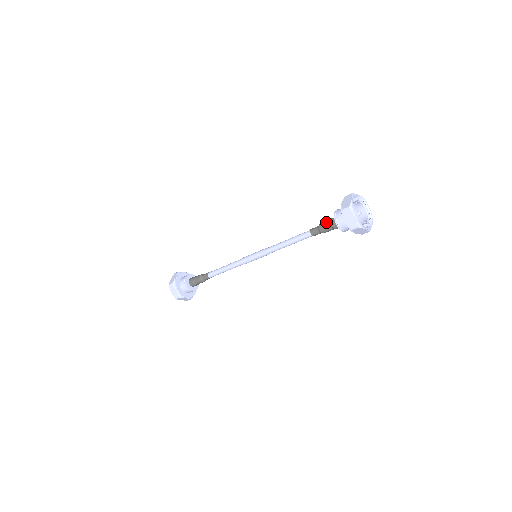
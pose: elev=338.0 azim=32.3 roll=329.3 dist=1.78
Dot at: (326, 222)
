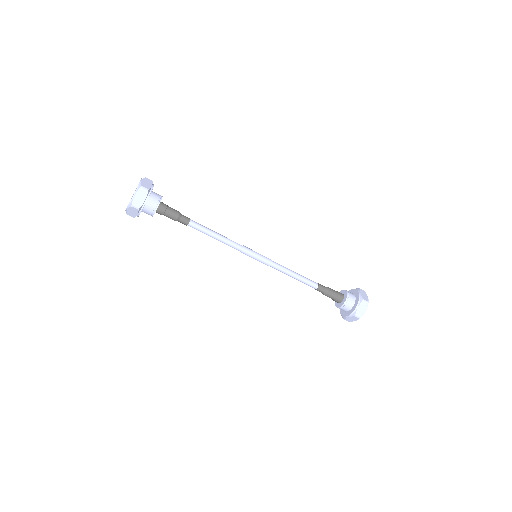
Dot at: (334, 295)
